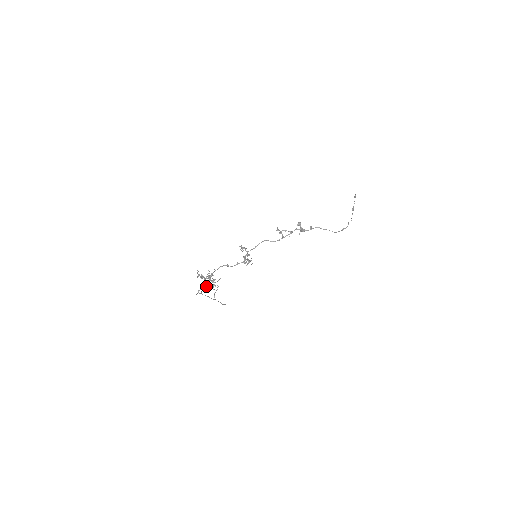
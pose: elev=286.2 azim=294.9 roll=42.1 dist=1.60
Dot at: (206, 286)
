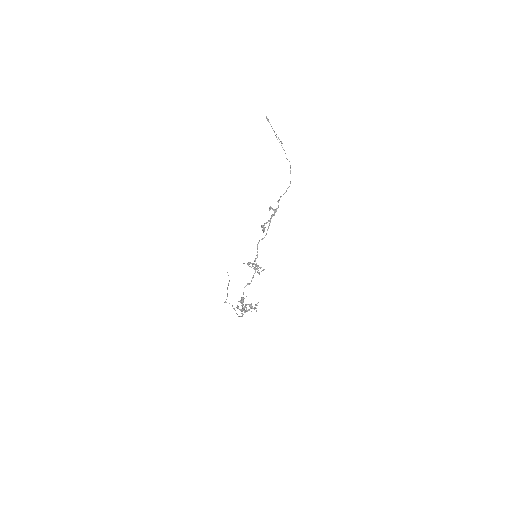
Dot at: (247, 311)
